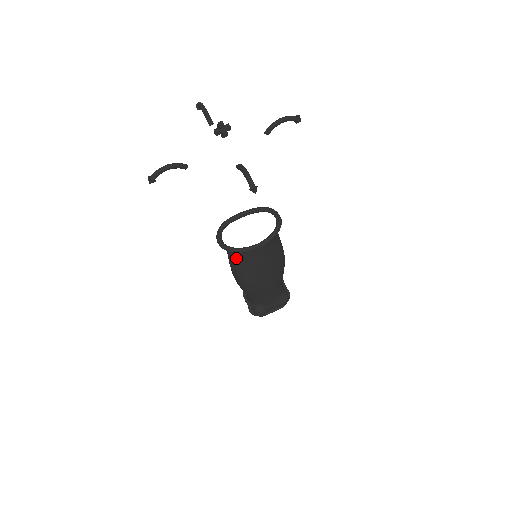
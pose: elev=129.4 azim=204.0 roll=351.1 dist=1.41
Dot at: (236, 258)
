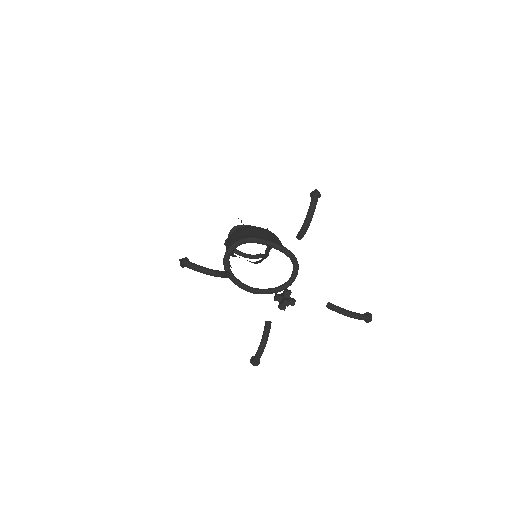
Dot at: occluded
